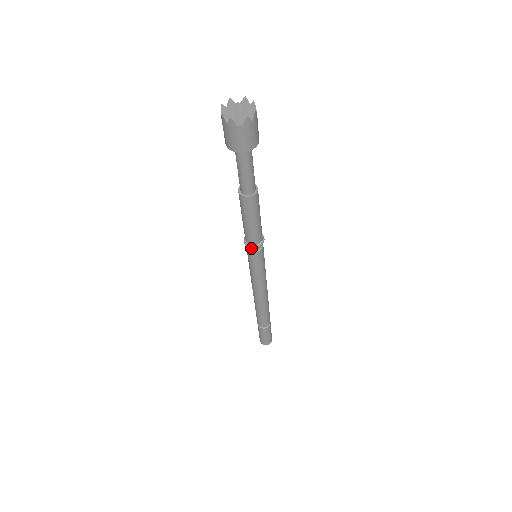
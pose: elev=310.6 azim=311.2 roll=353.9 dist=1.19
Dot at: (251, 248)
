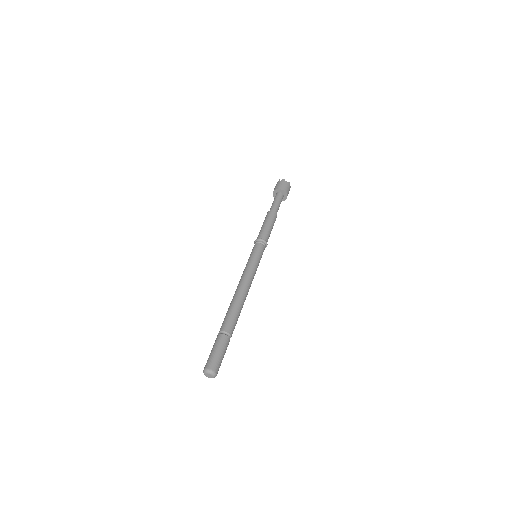
Dot at: (260, 241)
